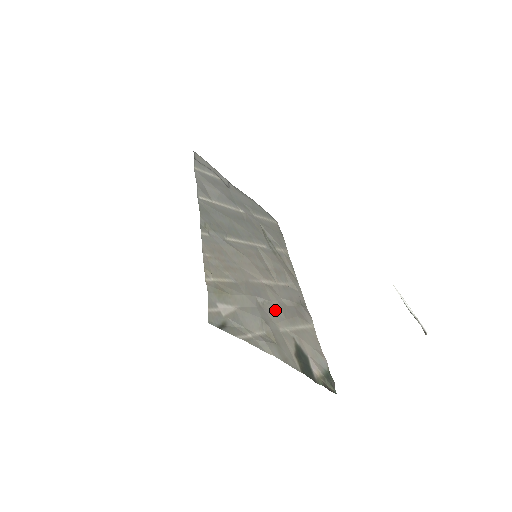
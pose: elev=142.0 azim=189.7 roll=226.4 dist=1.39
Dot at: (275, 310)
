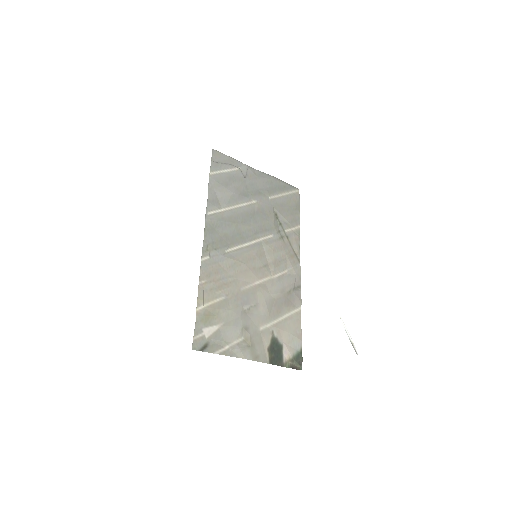
Dot at: (260, 311)
